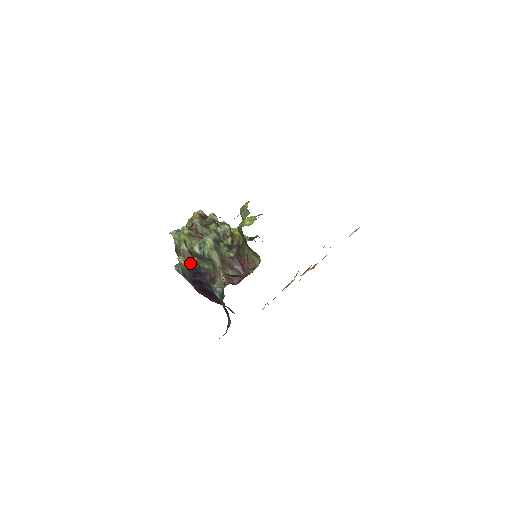
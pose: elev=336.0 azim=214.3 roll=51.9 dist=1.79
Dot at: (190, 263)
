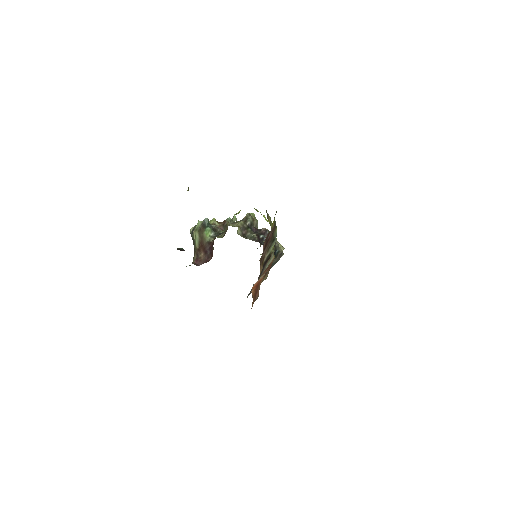
Dot at: occluded
